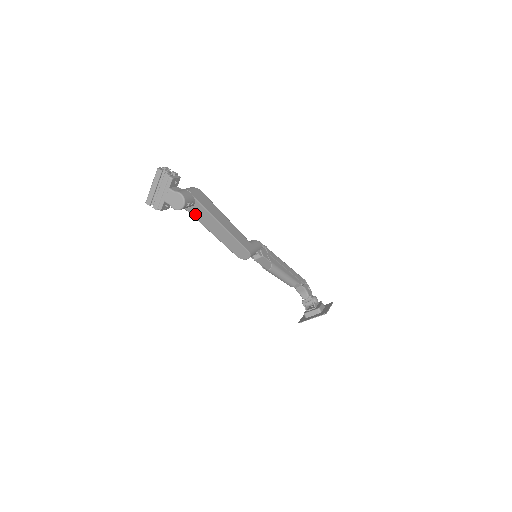
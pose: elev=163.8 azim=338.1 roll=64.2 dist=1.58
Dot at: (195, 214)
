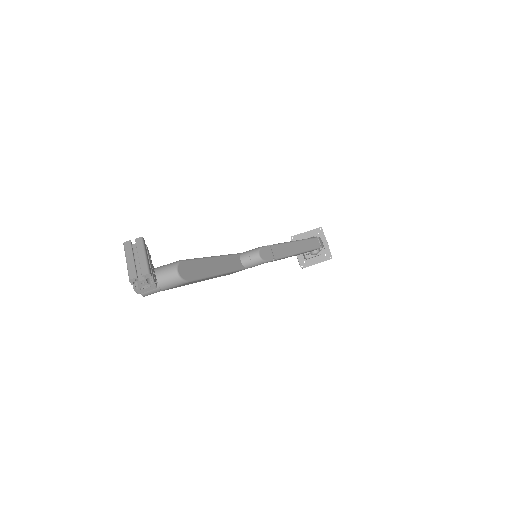
Dot at: occluded
